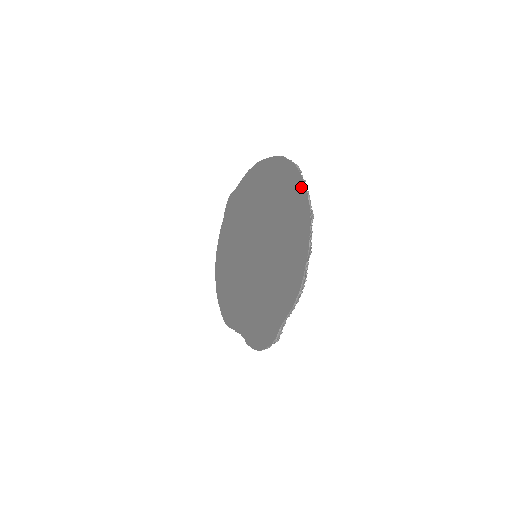
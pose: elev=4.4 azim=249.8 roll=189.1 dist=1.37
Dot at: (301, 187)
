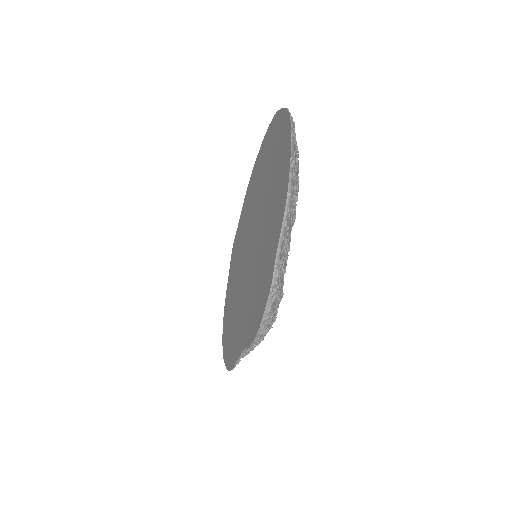
Dot at: (282, 115)
